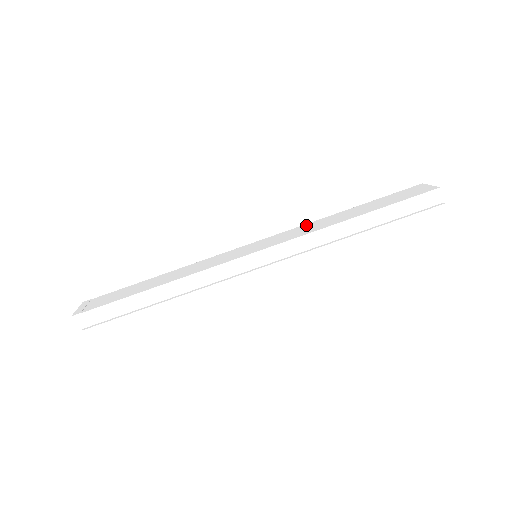
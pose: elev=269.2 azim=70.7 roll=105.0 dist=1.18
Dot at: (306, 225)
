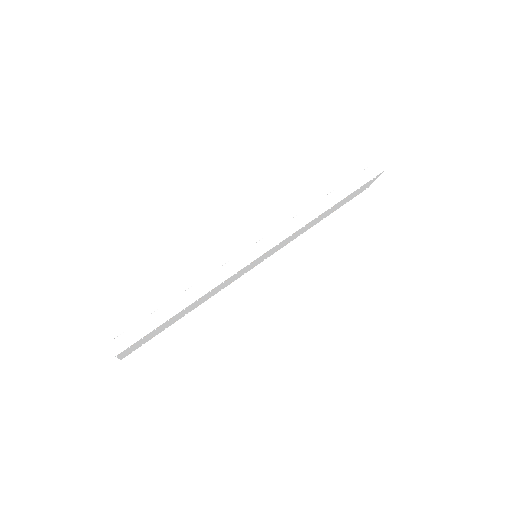
Dot at: occluded
